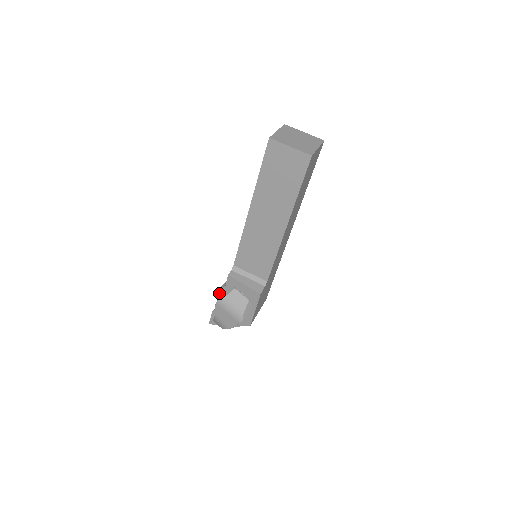
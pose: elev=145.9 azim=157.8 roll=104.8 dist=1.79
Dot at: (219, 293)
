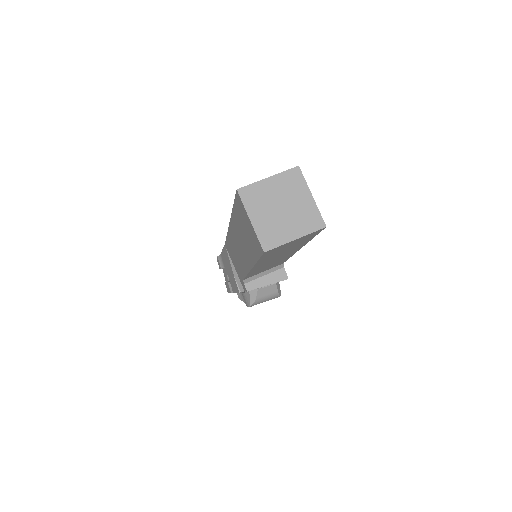
Dot at: occluded
